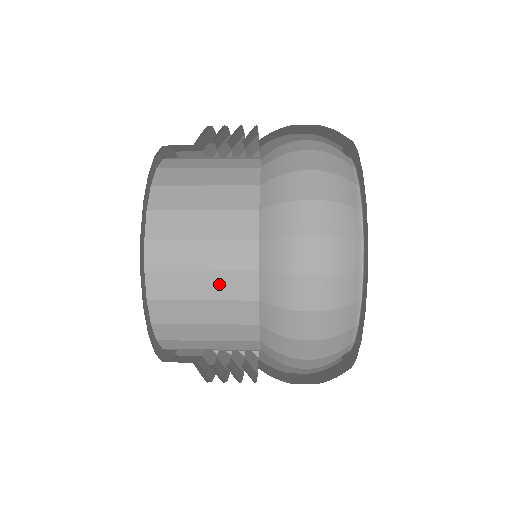
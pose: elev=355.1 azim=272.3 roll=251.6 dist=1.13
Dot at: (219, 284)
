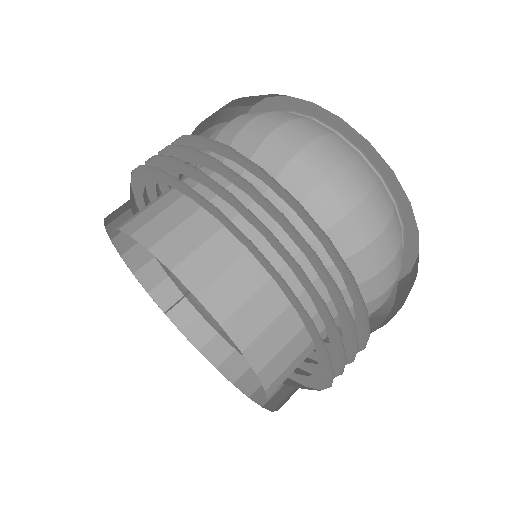
Dot at: occluded
